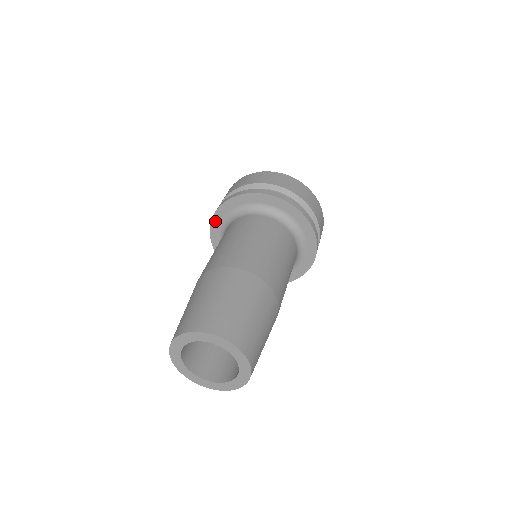
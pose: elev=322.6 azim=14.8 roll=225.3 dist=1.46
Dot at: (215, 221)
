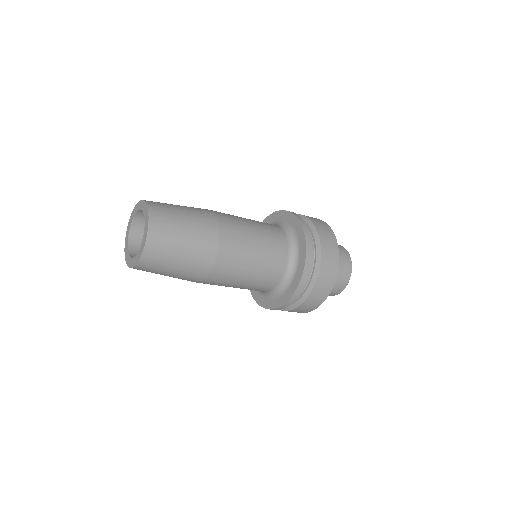
Dot at: occluded
